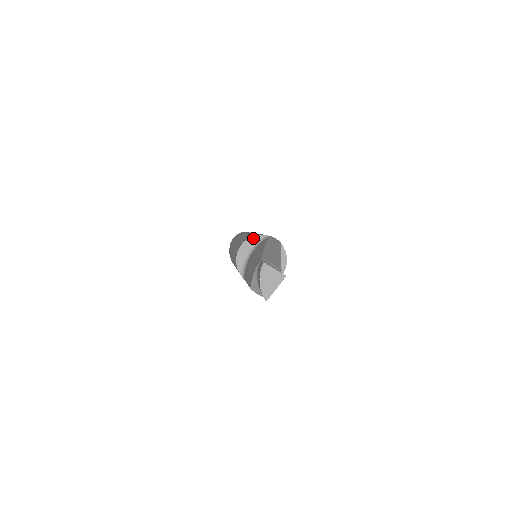
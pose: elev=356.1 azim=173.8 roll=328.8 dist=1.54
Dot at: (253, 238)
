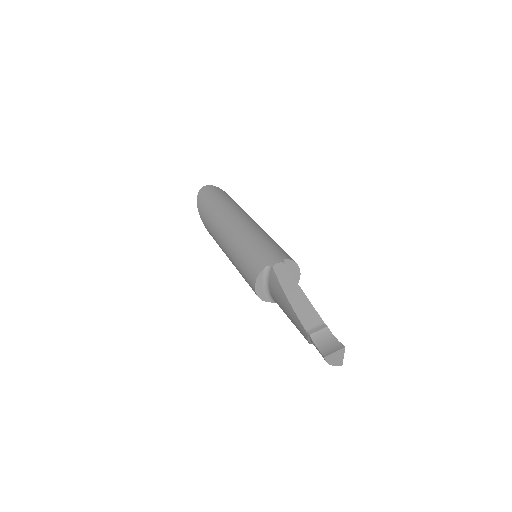
Dot at: (259, 277)
